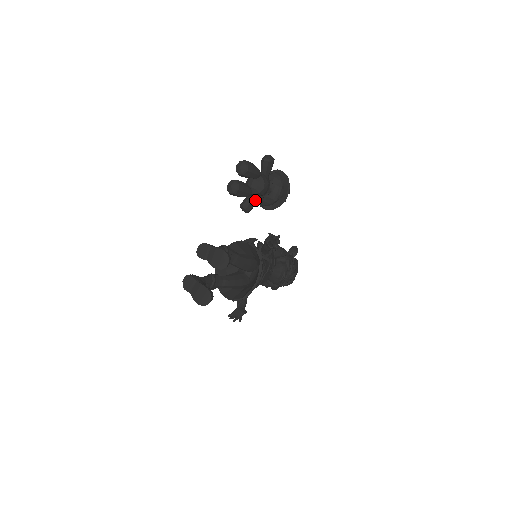
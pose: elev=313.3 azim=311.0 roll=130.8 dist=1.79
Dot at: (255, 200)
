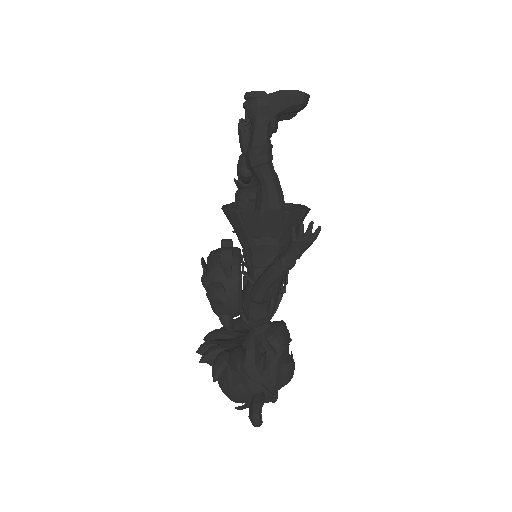
Dot at: occluded
